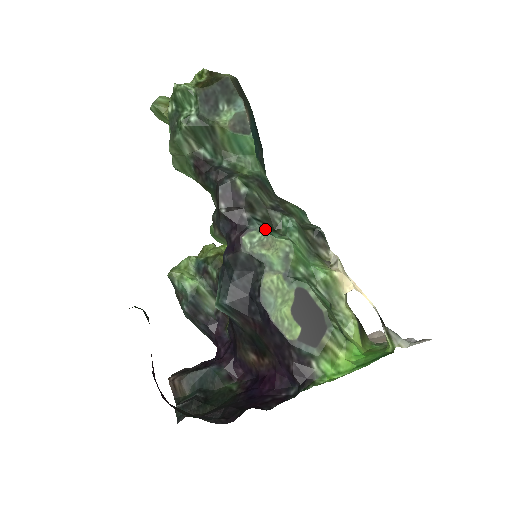
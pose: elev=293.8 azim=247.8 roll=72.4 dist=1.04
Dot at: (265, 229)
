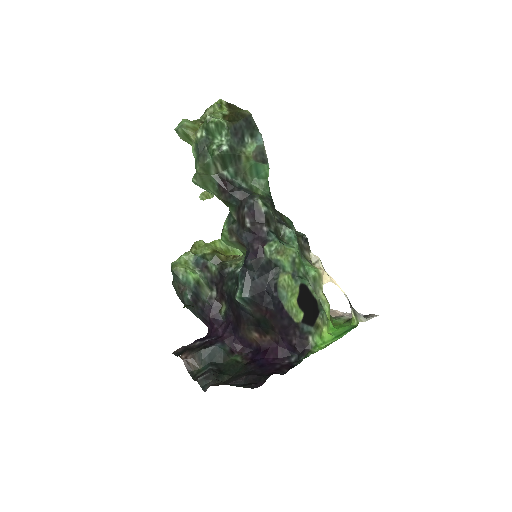
Dot at: occluded
